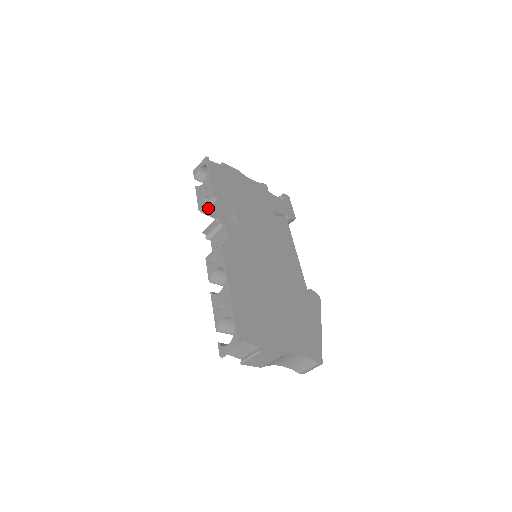
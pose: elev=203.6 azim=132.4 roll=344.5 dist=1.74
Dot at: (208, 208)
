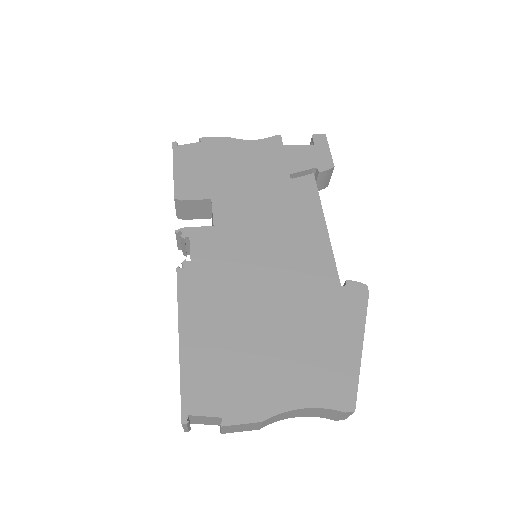
Dot at: (182, 212)
